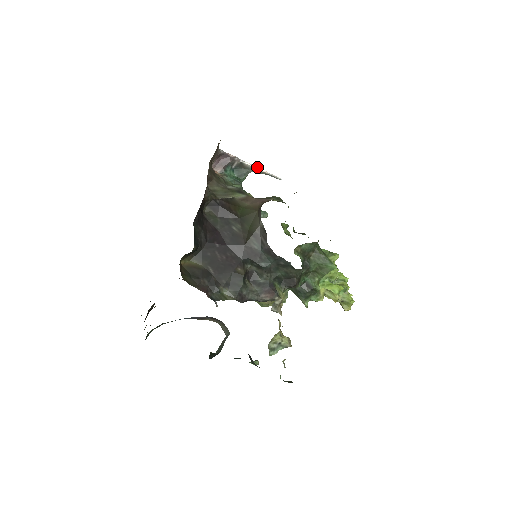
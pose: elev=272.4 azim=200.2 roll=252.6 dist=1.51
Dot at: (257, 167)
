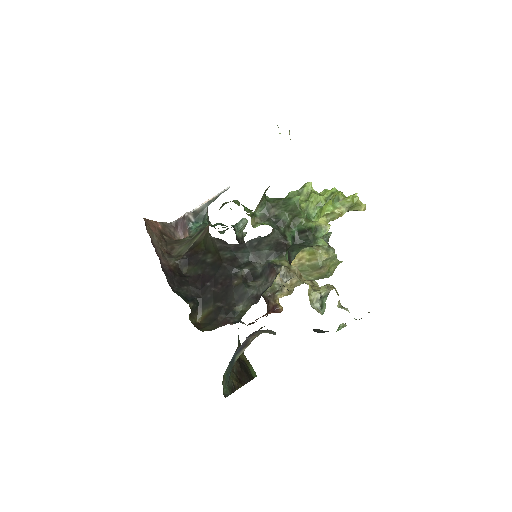
Dot at: (206, 201)
